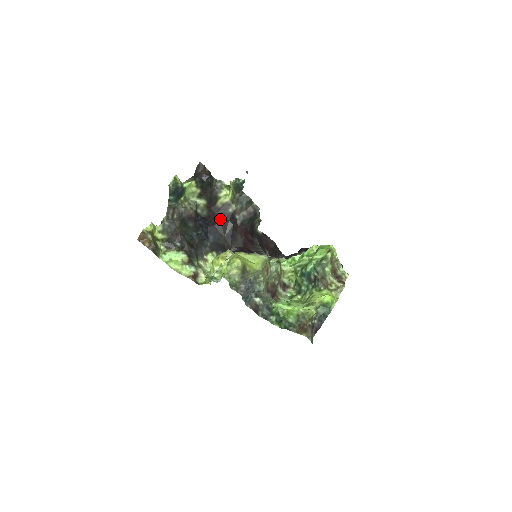
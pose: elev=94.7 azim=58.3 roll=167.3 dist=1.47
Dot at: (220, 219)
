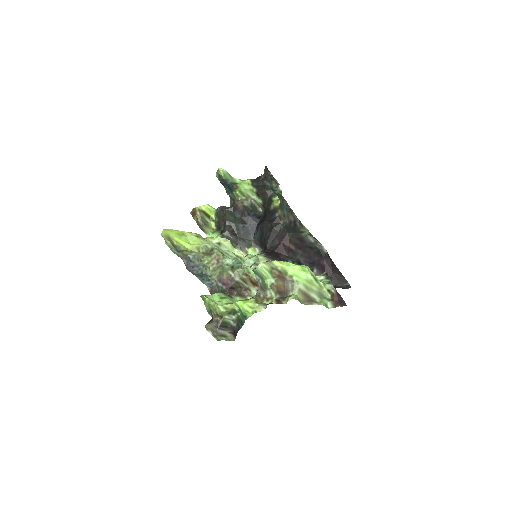
Dot at: (266, 220)
